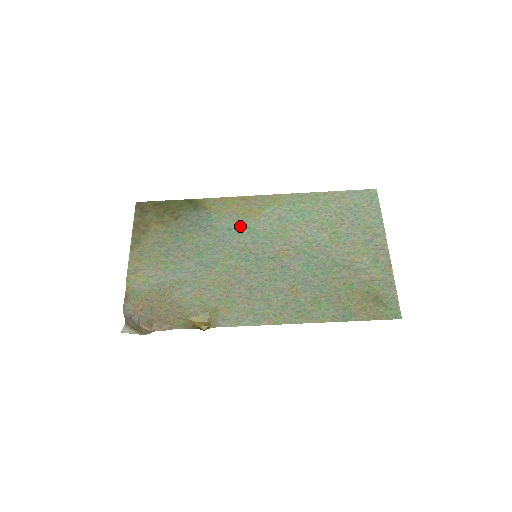
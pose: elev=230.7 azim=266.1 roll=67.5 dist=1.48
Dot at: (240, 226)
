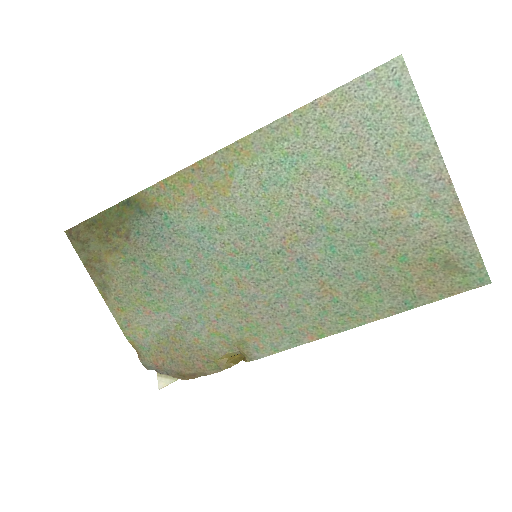
Dot at: (213, 218)
